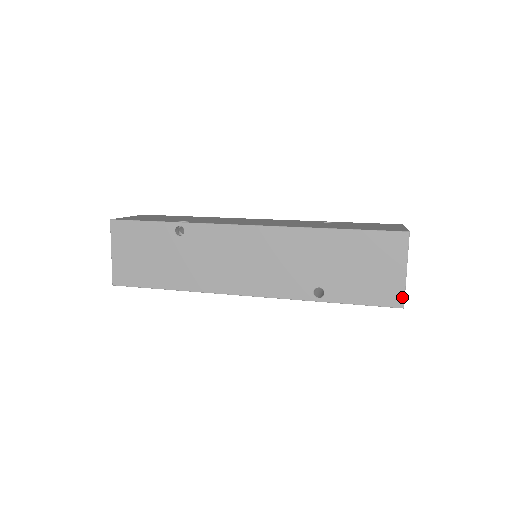
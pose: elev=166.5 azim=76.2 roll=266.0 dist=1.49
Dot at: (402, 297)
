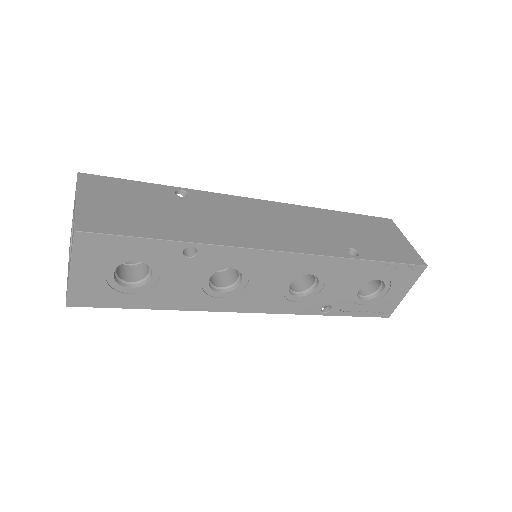
Dot at: (420, 258)
